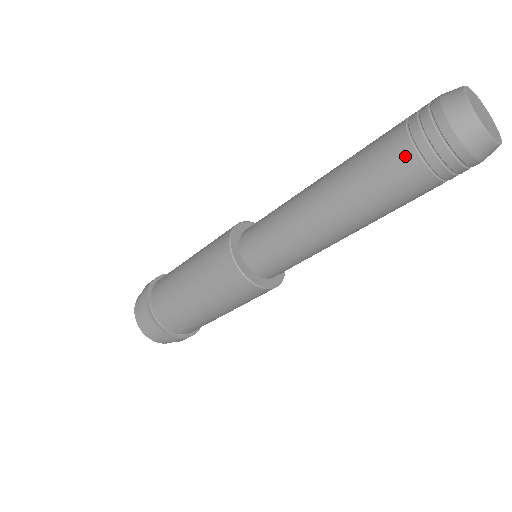
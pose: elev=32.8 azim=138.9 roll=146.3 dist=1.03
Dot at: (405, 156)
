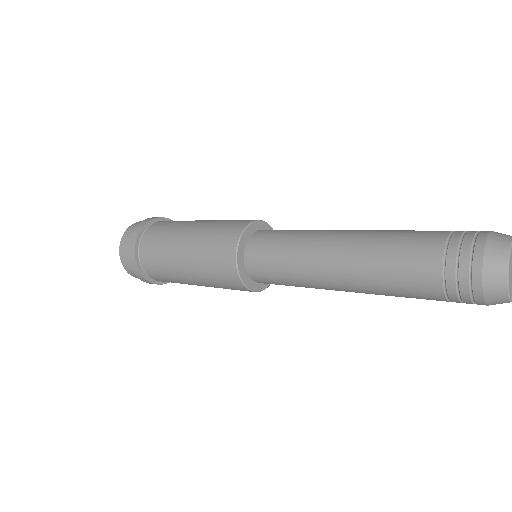
Dot at: (437, 300)
